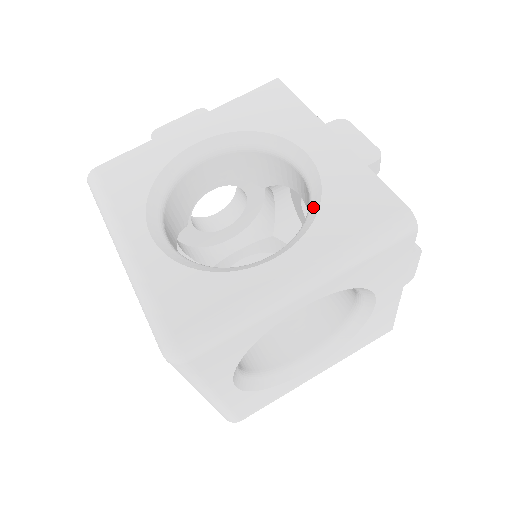
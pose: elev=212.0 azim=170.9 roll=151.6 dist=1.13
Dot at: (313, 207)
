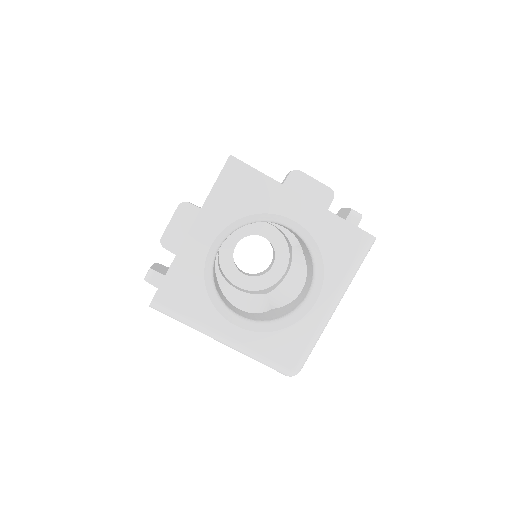
Dot at: (316, 256)
